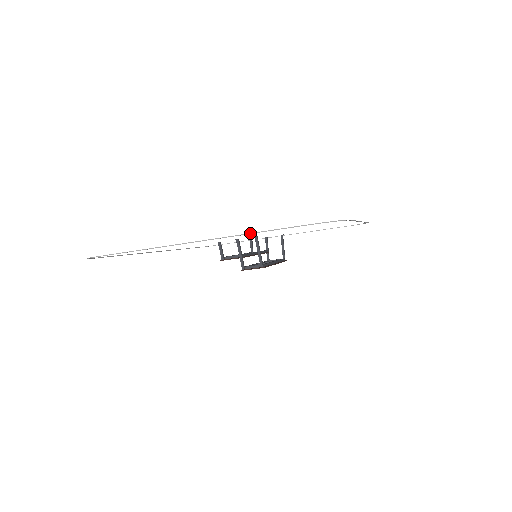
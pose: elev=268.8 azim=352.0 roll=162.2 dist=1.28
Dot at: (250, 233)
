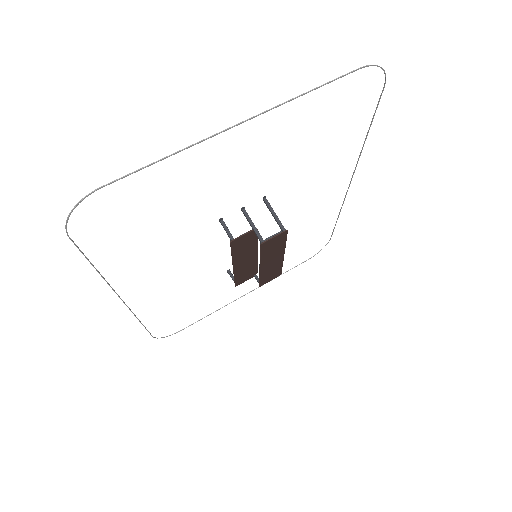
Dot at: occluded
